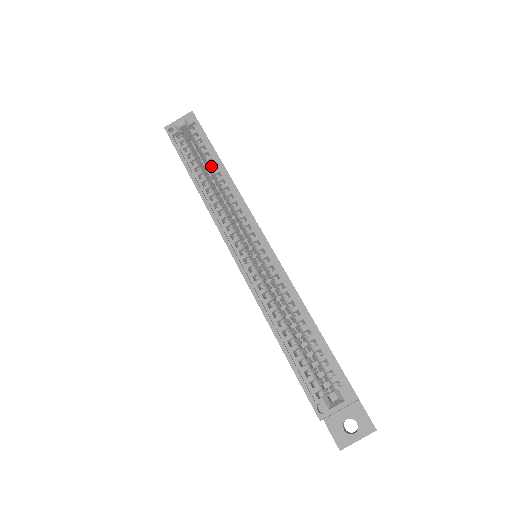
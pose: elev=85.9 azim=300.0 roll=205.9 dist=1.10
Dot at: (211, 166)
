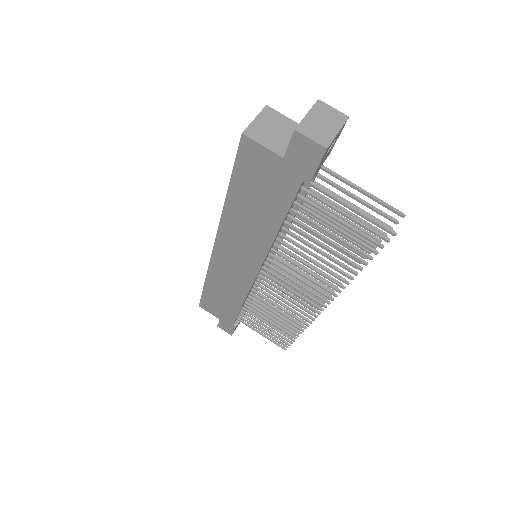
Dot at: occluded
